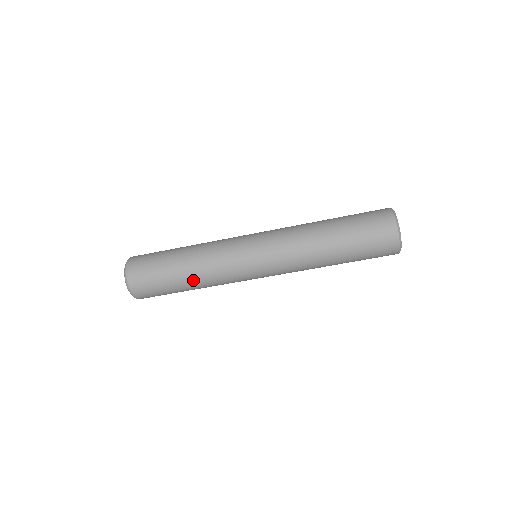
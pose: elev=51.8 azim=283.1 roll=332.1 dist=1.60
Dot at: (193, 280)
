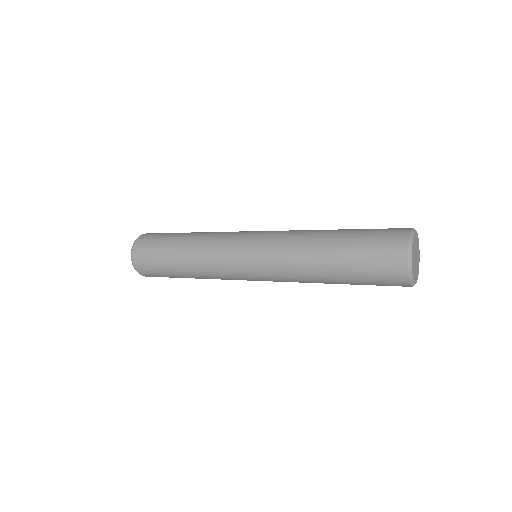
Dot at: (194, 277)
